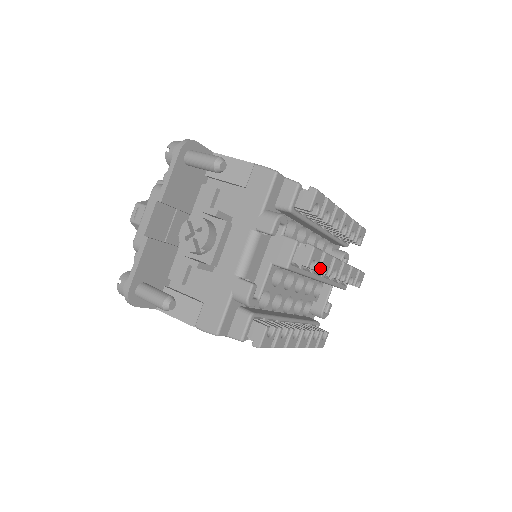
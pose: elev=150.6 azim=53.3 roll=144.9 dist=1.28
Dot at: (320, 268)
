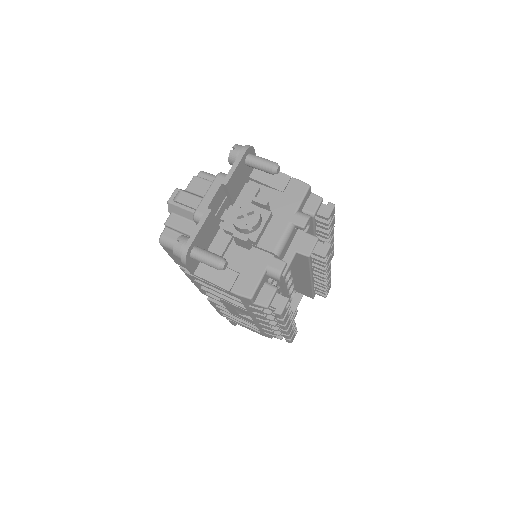
Dot at: (326, 264)
